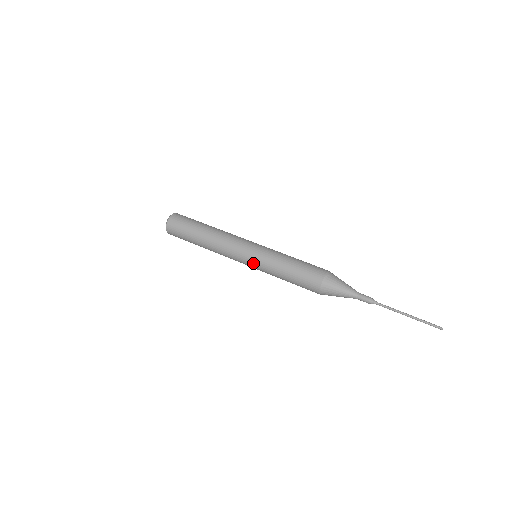
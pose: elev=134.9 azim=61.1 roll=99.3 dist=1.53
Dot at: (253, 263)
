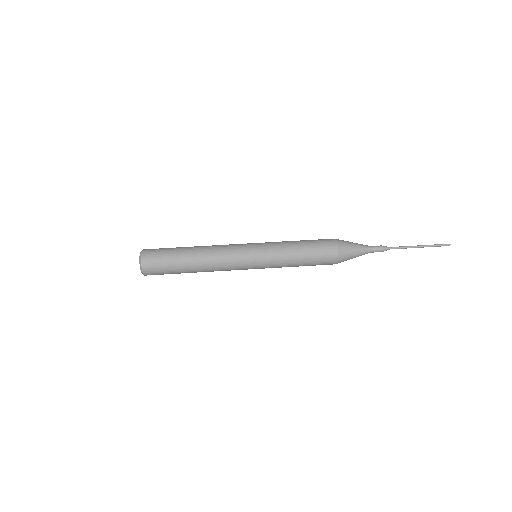
Dot at: (260, 259)
